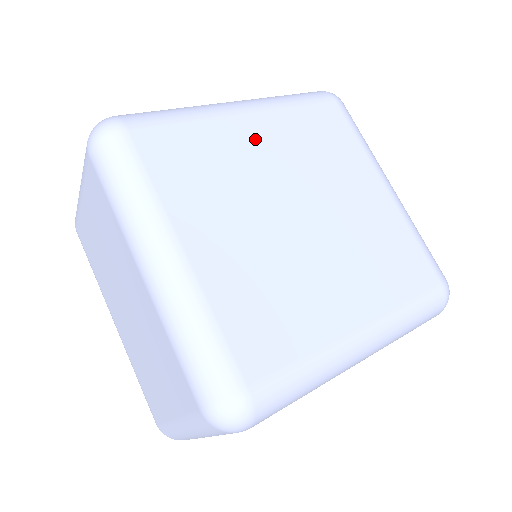
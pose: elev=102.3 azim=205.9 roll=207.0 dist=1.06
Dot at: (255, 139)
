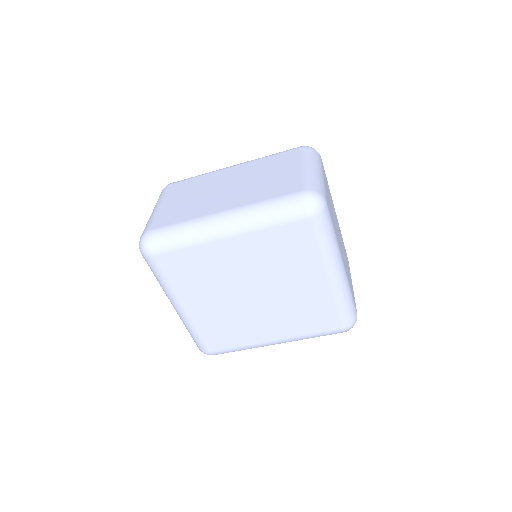
Dot at: (230, 255)
